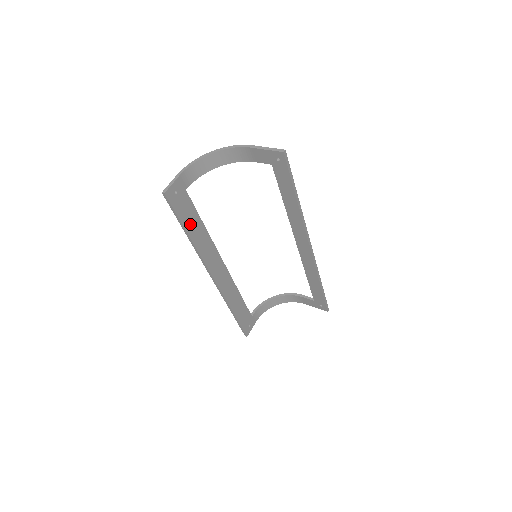
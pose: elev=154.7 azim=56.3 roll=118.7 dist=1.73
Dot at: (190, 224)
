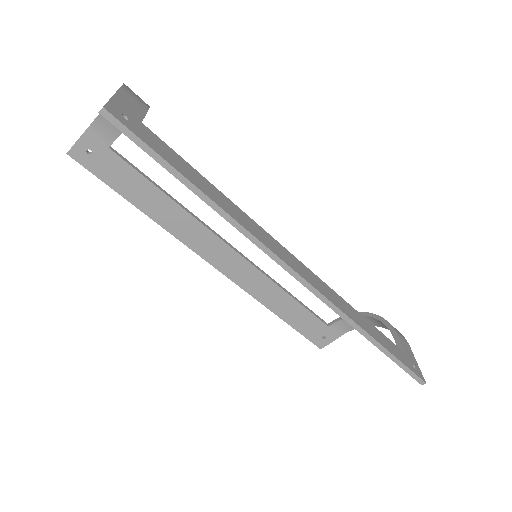
Dot at: (136, 194)
